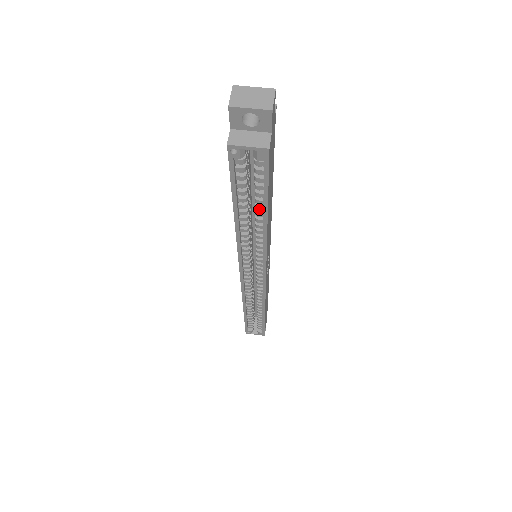
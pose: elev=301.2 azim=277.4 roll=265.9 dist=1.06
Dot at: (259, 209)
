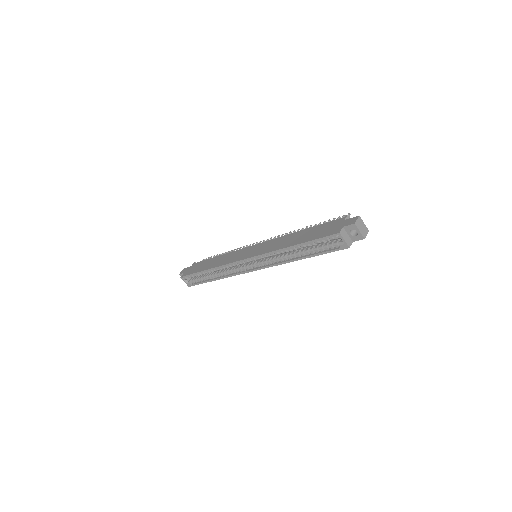
Dot at: (307, 253)
